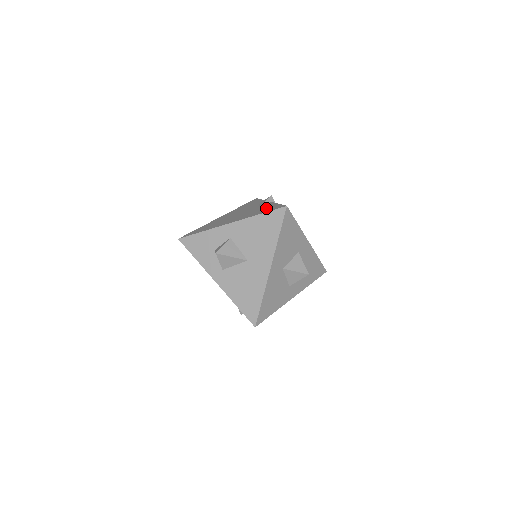
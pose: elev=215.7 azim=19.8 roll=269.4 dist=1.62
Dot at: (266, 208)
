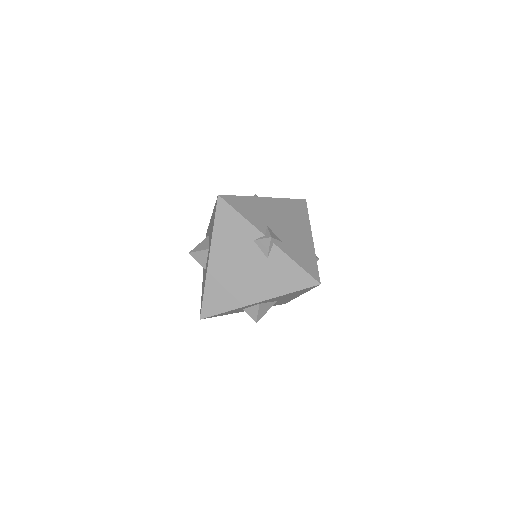
Dot at: (287, 274)
